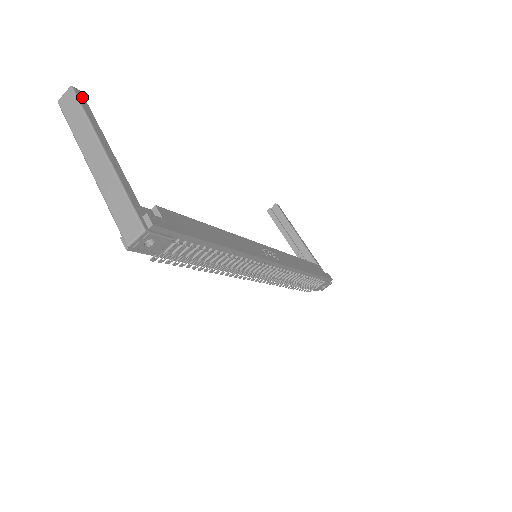
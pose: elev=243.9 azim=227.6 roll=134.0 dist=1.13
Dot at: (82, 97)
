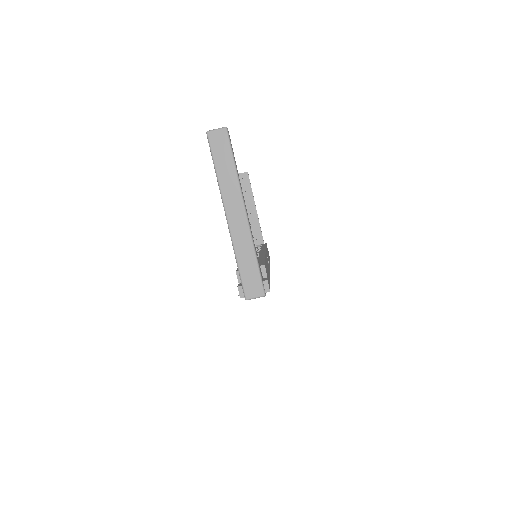
Dot at: (230, 140)
